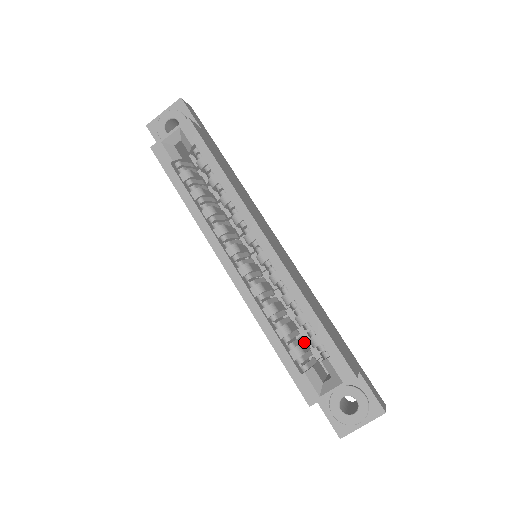
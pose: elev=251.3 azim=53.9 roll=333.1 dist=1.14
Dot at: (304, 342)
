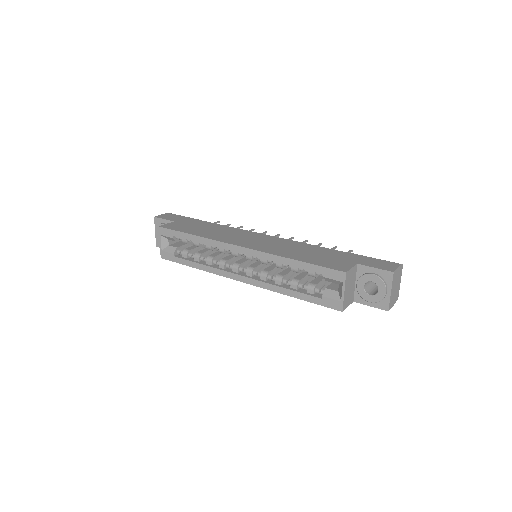
Dot at: (318, 277)
